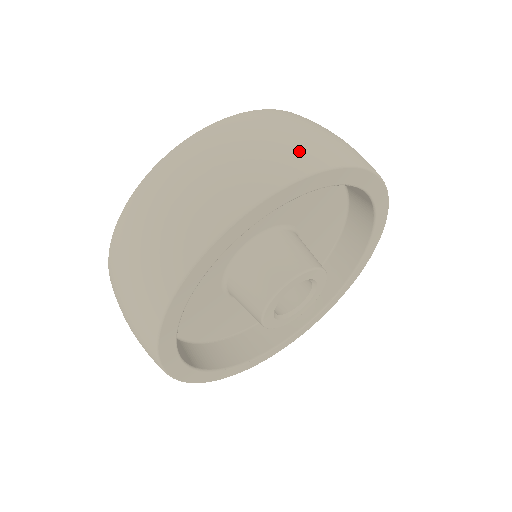
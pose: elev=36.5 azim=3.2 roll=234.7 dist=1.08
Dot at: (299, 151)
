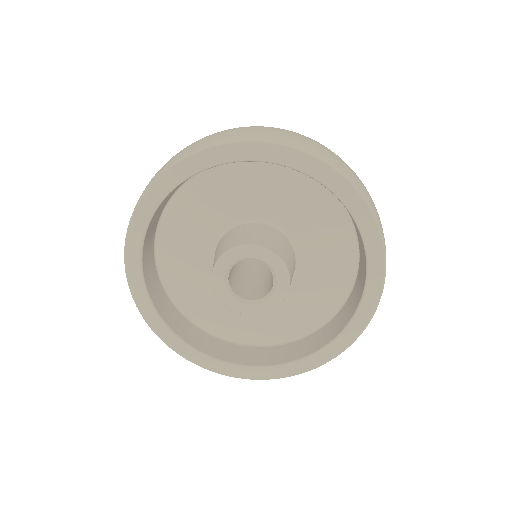
Dot at: (245, 133)
